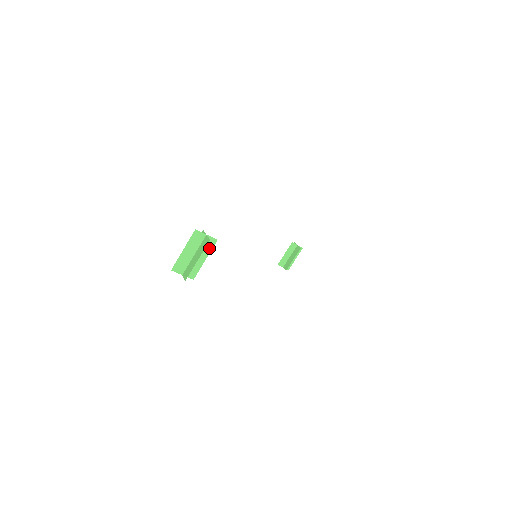
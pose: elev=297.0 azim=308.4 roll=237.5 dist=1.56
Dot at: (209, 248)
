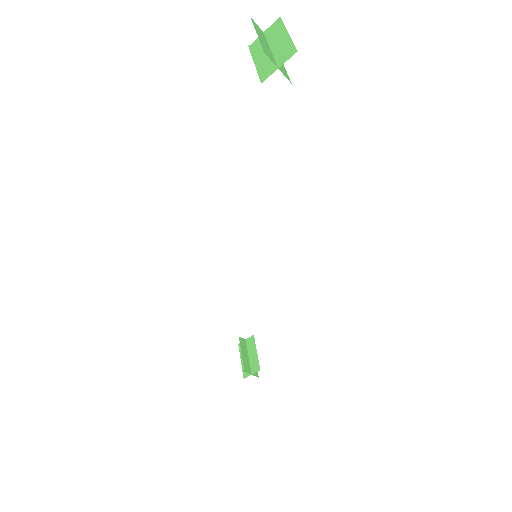
Dot at: occluded
